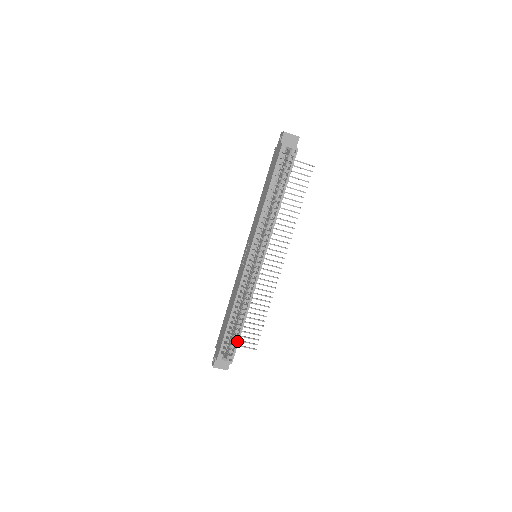
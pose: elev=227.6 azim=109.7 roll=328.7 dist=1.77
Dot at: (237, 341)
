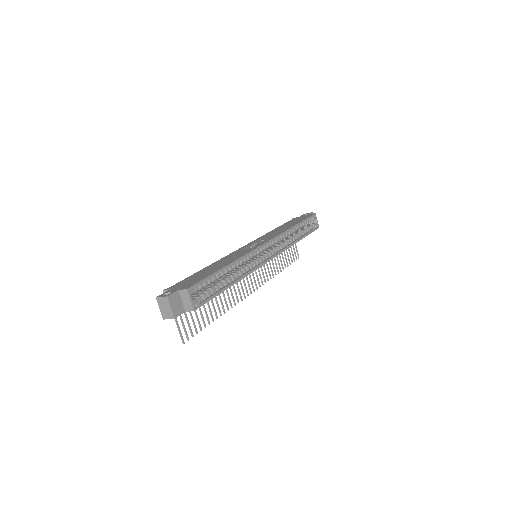
Dot at: (214, 295)
